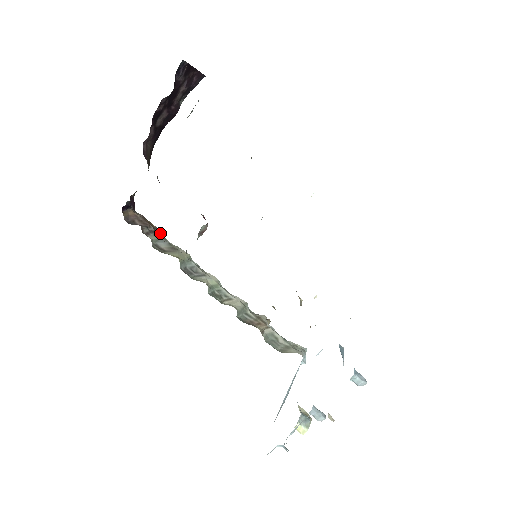
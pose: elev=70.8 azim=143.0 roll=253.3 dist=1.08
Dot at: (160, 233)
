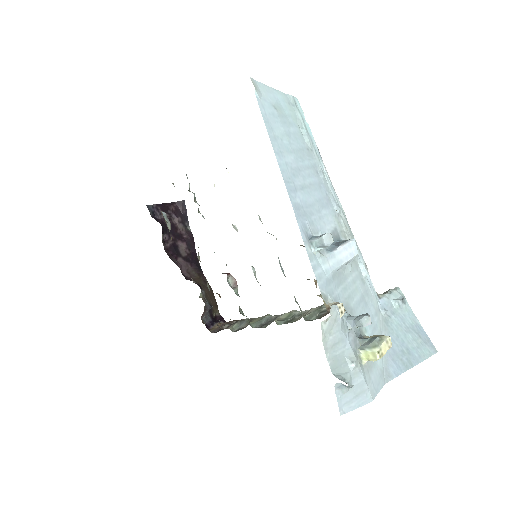
Dot at: occluded
